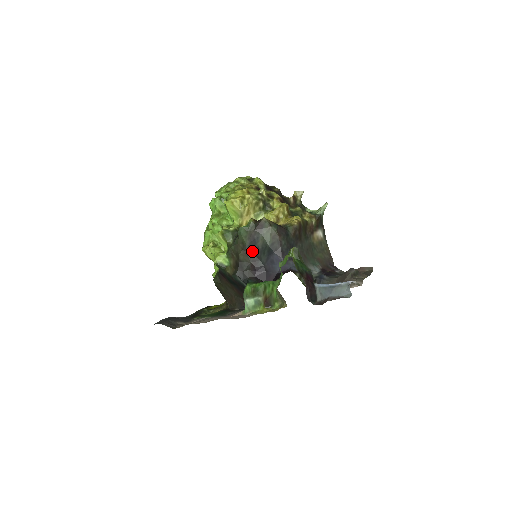
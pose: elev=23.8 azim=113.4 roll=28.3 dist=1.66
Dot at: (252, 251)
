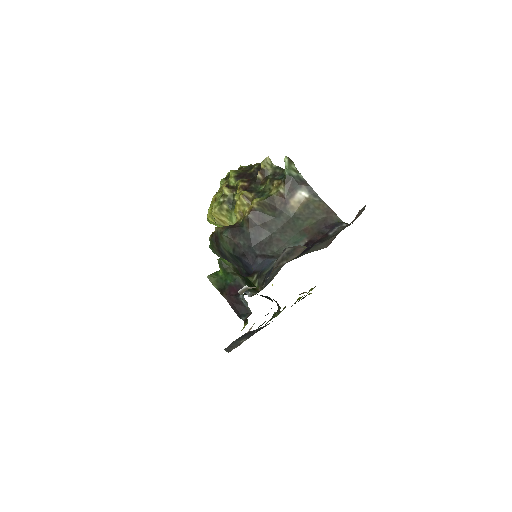
Dot at: occluded
